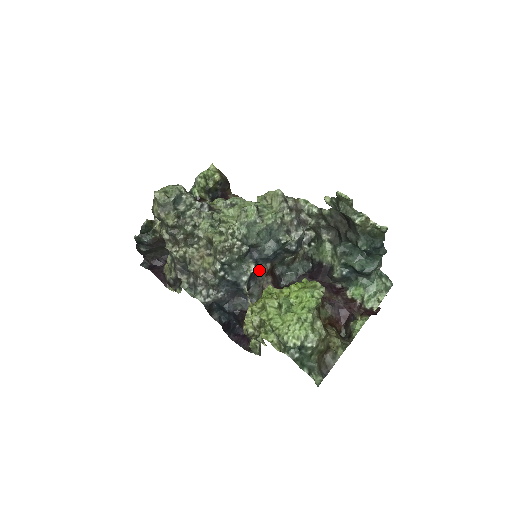
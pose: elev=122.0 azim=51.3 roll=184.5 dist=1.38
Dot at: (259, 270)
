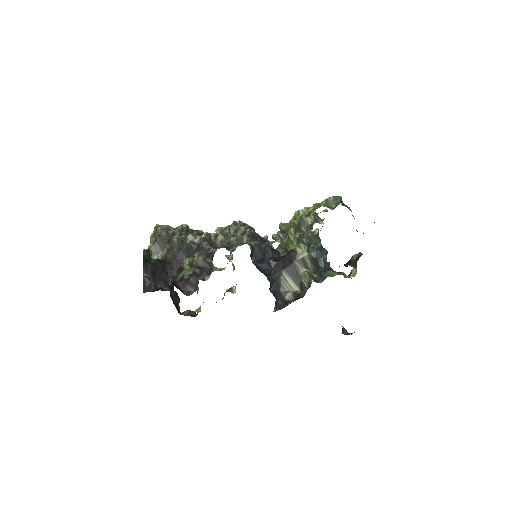
Dot at: occluded
